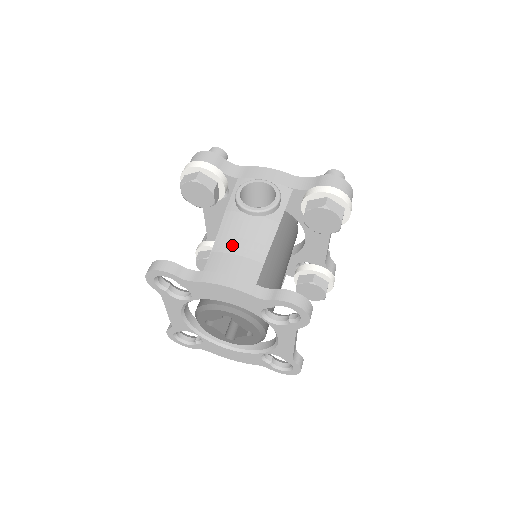
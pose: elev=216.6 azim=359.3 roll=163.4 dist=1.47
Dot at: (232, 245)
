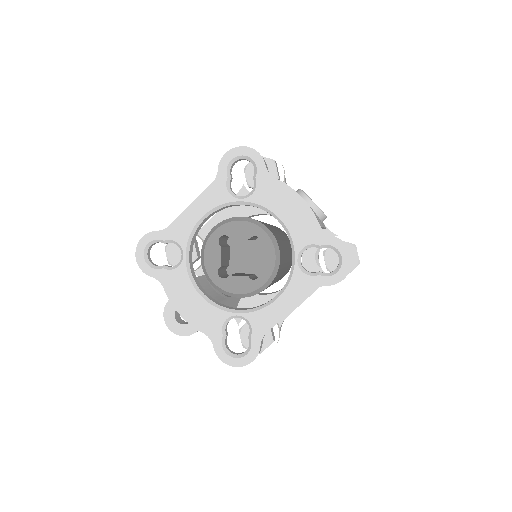
Dot at: occluded
